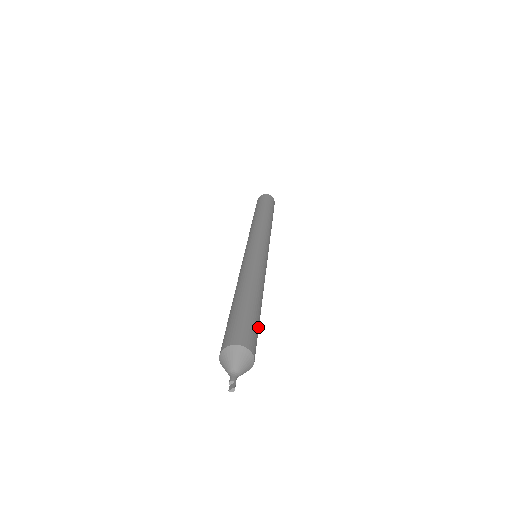
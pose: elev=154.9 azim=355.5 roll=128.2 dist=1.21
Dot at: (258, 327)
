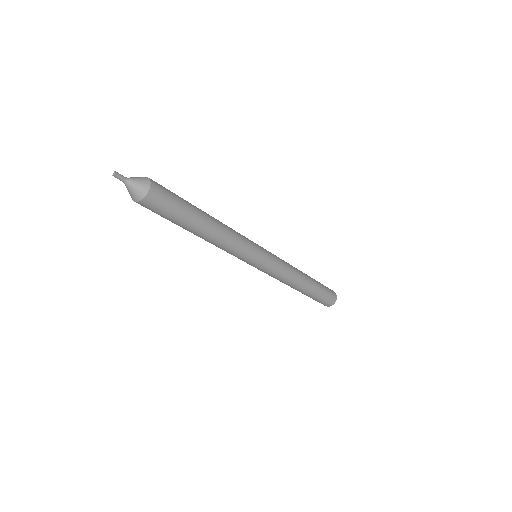
Dot at: (180, 197)
